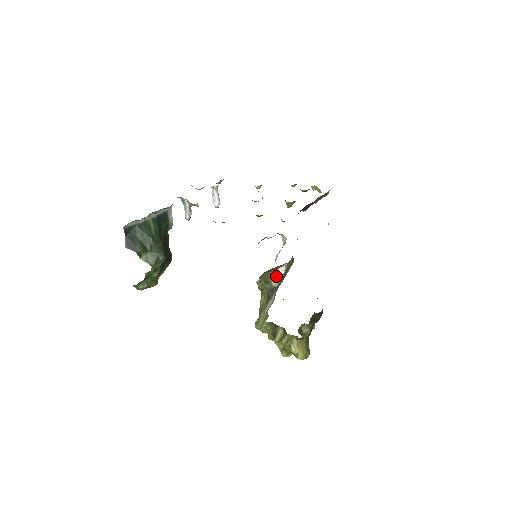
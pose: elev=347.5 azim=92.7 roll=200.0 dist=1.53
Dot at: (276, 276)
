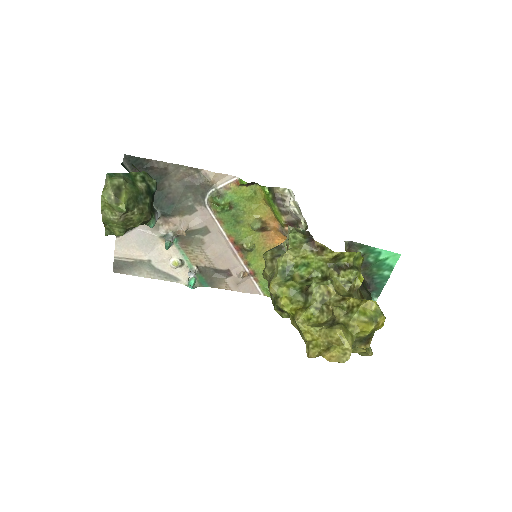
Dot at: occluded
